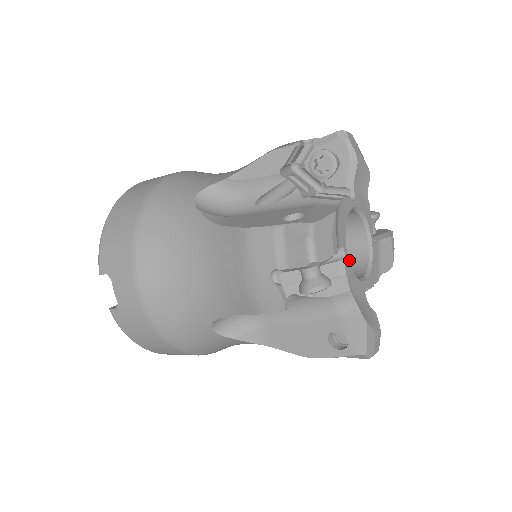
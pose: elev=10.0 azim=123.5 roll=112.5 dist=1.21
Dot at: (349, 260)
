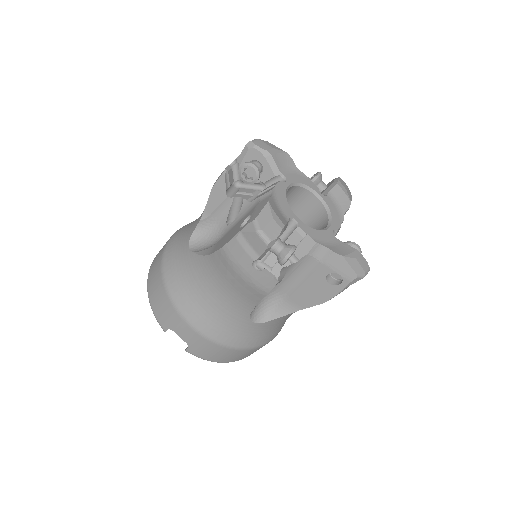
Dot at: (315, 219)
